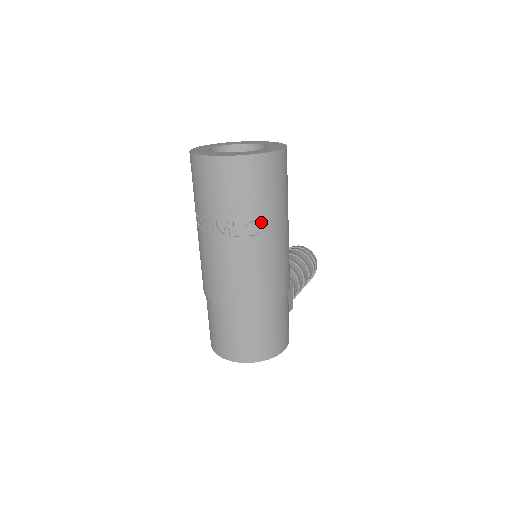
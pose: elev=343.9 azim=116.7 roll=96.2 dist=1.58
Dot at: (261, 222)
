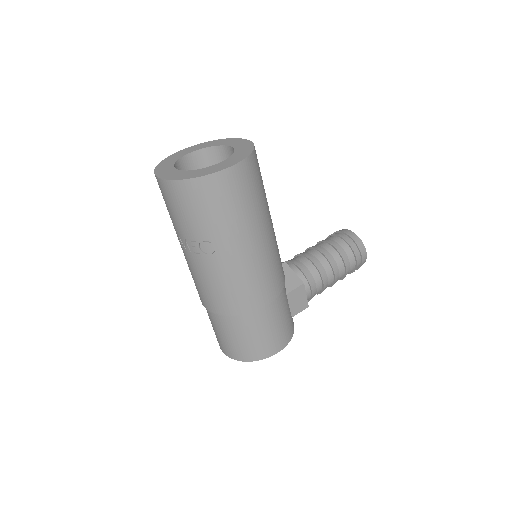
Dot at: (214, 242)
